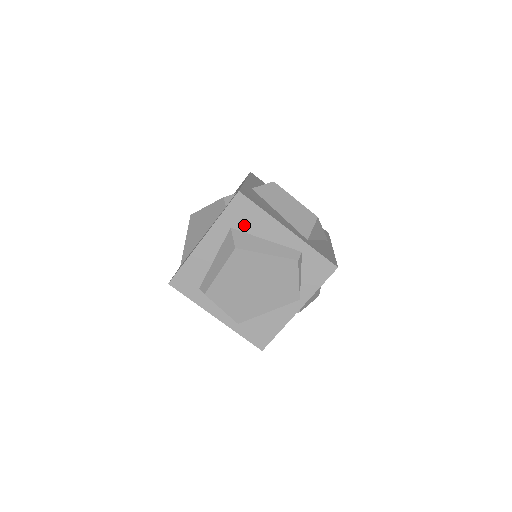
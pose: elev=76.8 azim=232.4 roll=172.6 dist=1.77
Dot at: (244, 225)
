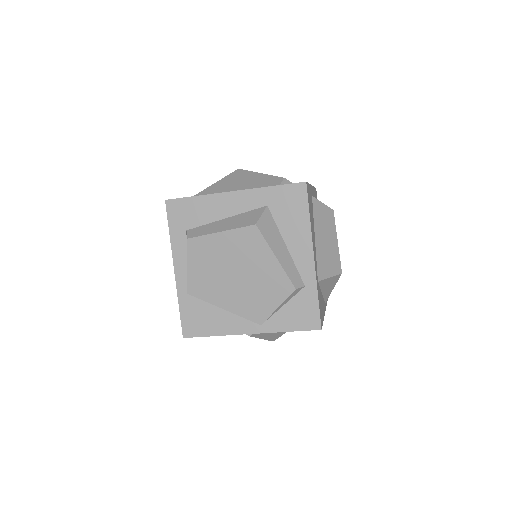
Dot at: (281, 214)
